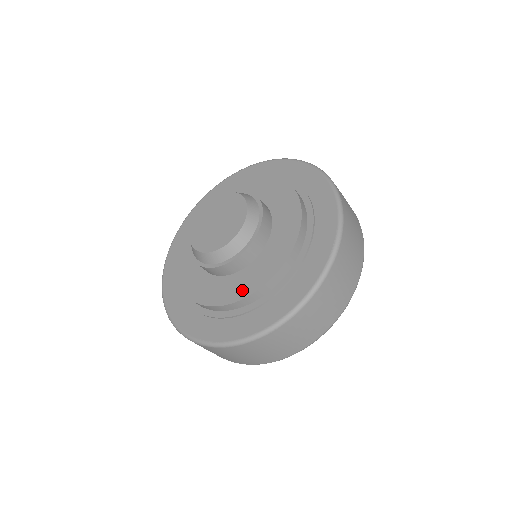
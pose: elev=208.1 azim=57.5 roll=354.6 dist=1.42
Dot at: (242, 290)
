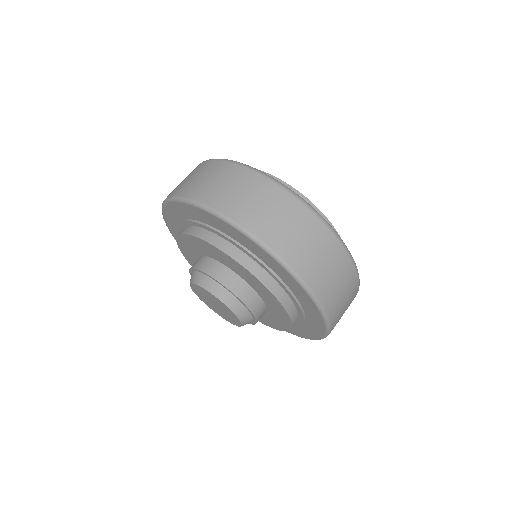
Dot at: (283, 325)
